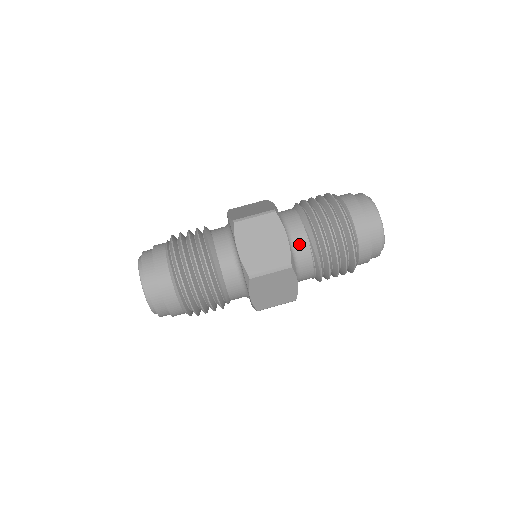
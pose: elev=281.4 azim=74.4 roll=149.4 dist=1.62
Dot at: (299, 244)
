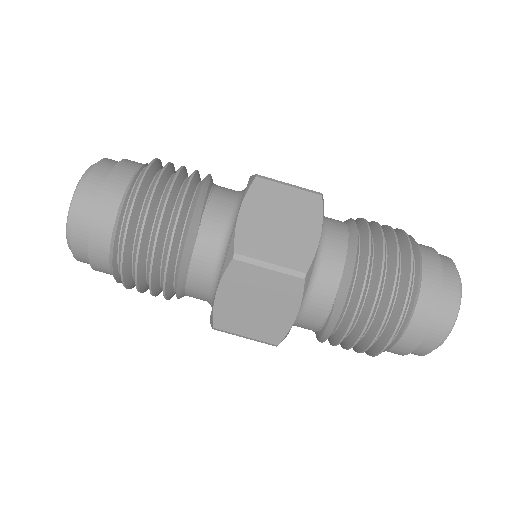
Dot at: (310, 317)
